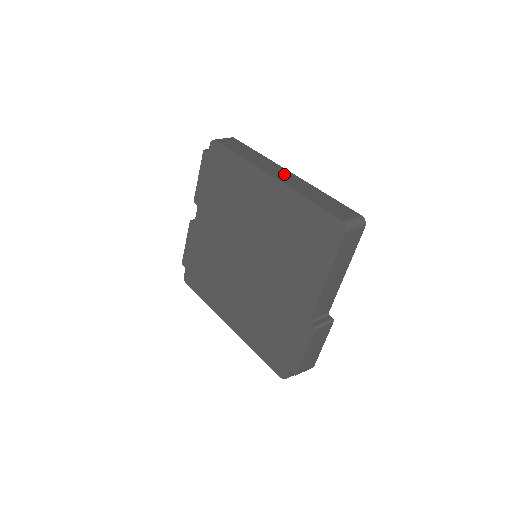
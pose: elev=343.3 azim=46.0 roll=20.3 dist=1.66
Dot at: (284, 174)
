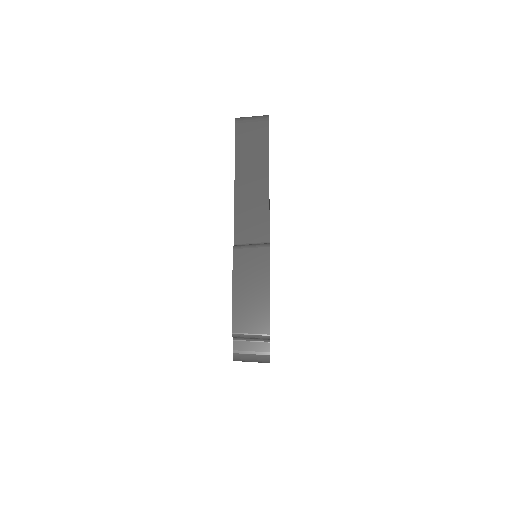
Dot at: occluded
